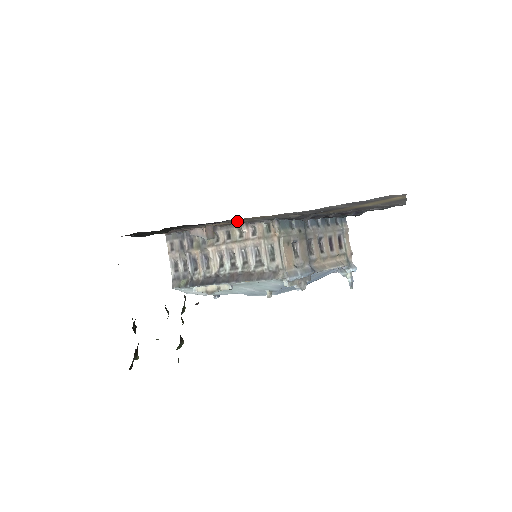
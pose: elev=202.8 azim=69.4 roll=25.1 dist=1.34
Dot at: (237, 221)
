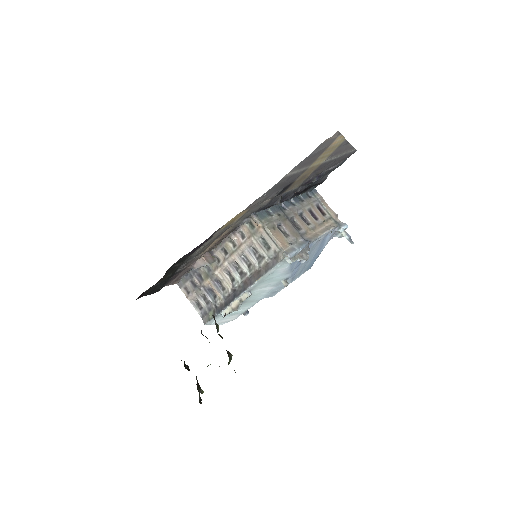
Dot at: (224, 234)
